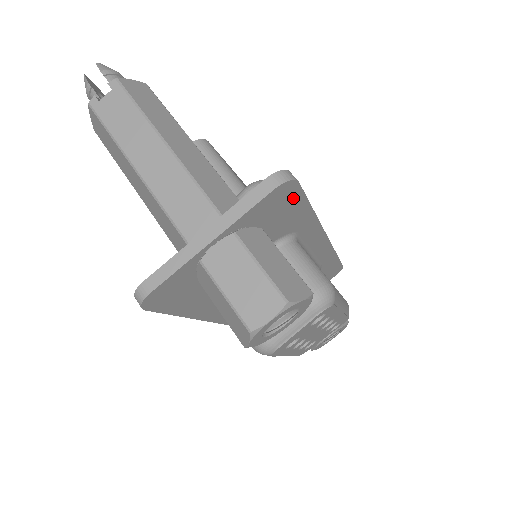
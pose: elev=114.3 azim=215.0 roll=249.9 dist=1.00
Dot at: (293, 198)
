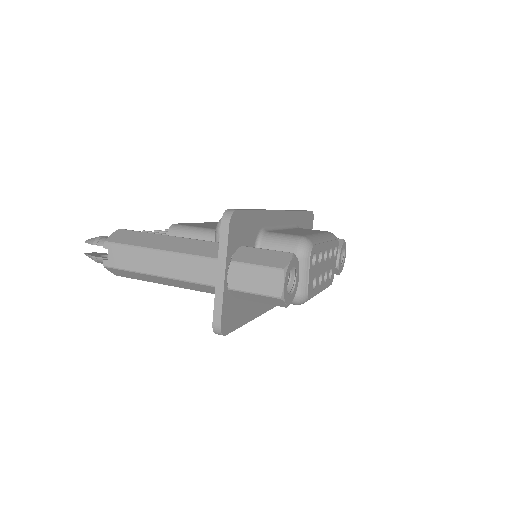
Dot at: (242, 218)
